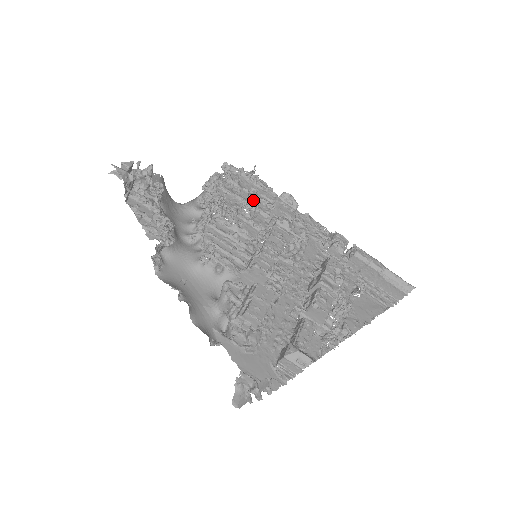
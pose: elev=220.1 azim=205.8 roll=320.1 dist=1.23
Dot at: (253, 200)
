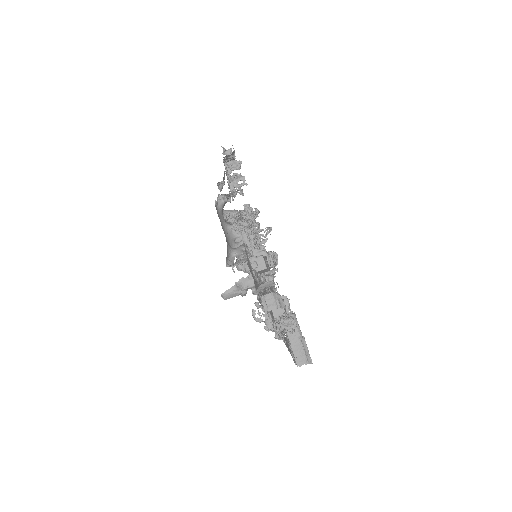
Dot at: (266, 234)
